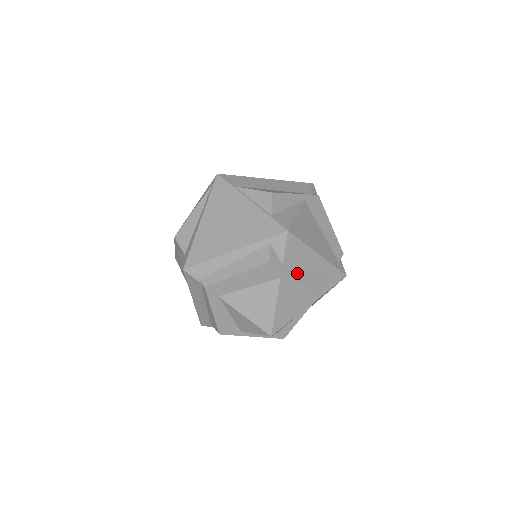
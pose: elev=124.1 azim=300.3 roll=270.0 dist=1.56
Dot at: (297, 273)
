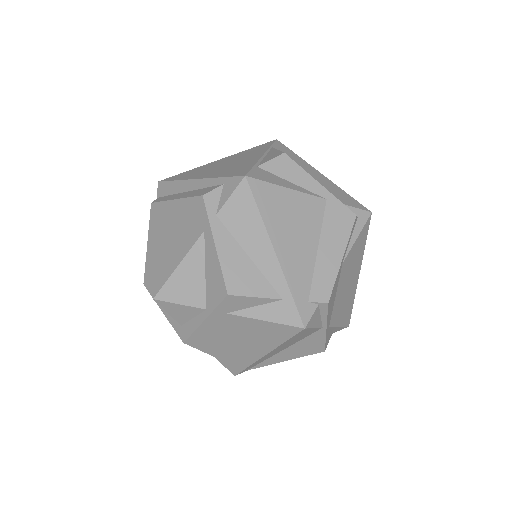
Dot at: (226, 242)
